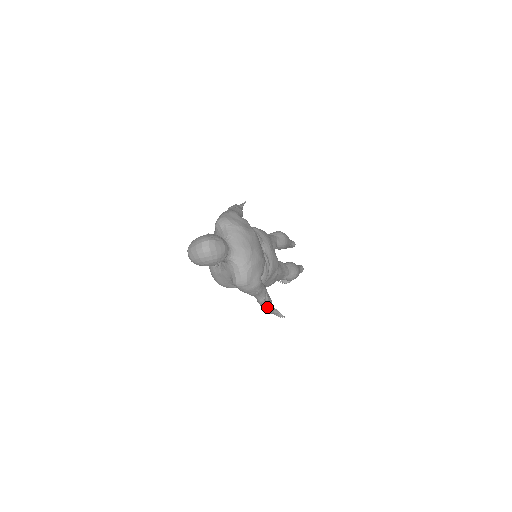
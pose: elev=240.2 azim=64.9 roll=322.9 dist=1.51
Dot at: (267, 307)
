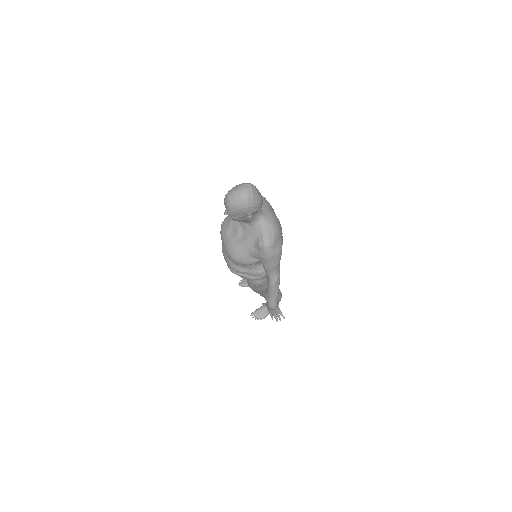
Dot at: (276, 294)
